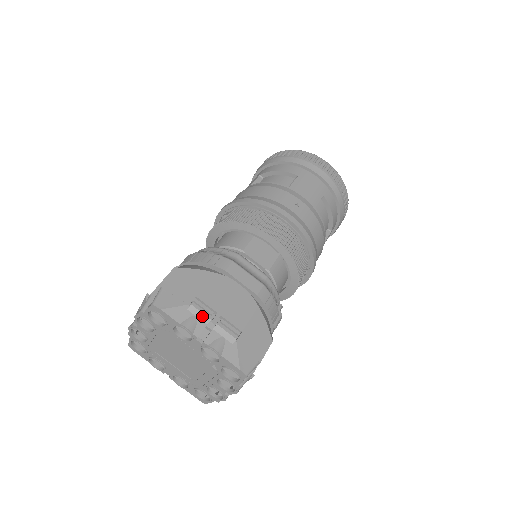
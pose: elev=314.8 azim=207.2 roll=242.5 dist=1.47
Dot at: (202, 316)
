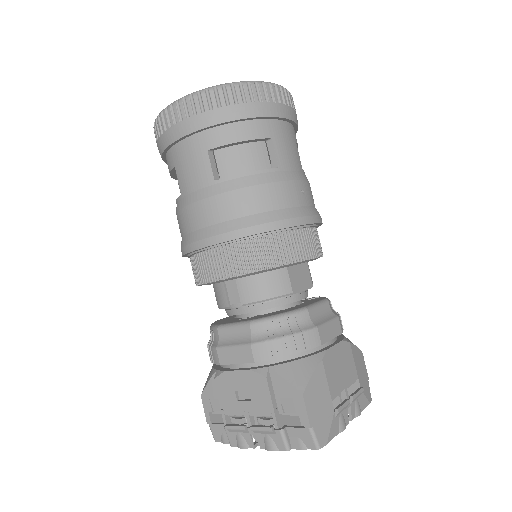
Dot at: (345, 408)
